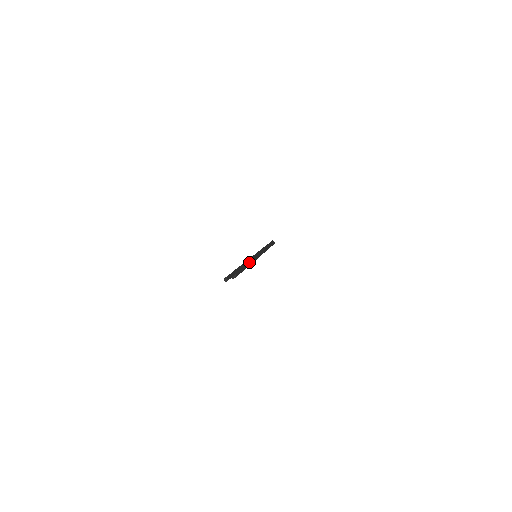
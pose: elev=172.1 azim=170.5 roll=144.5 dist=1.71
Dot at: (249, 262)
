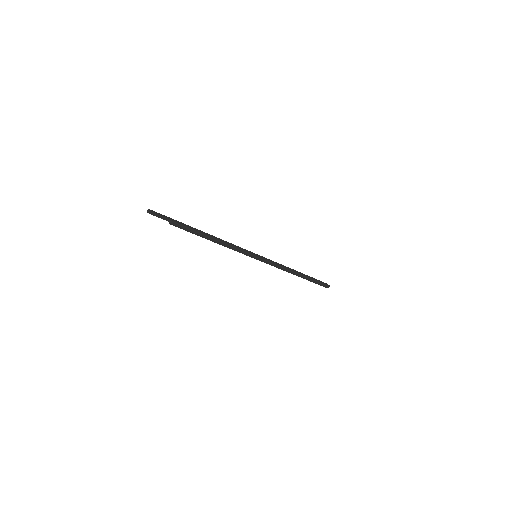
Dot at: (225, 242)
